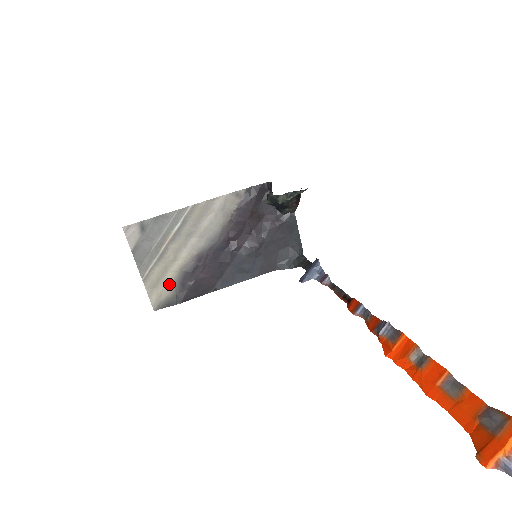
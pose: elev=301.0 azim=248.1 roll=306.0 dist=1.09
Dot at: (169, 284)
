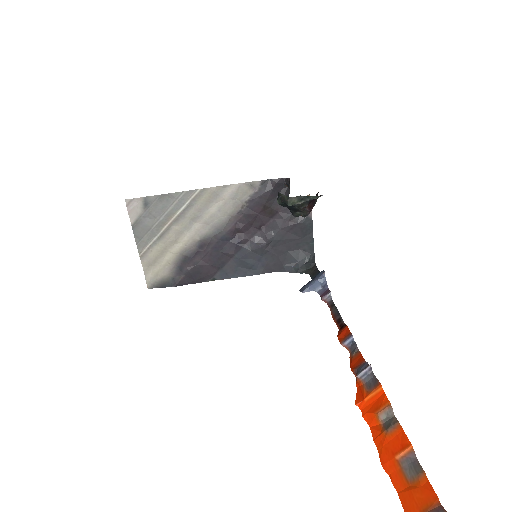
Dot at: (167, 265)
